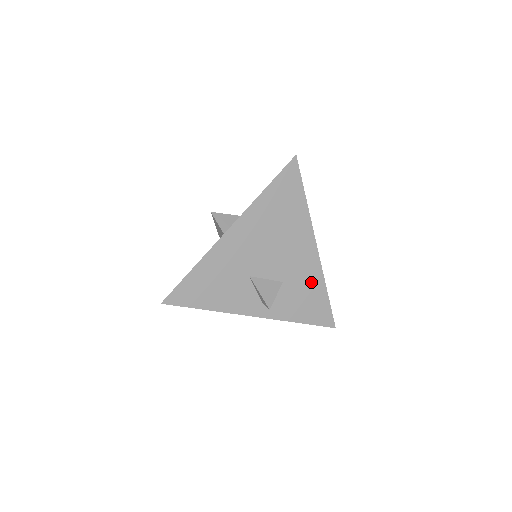
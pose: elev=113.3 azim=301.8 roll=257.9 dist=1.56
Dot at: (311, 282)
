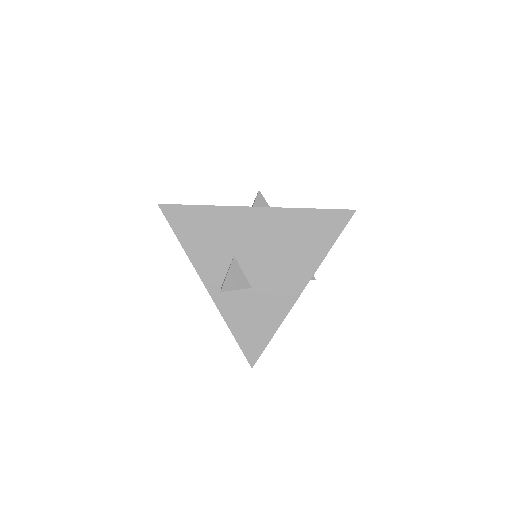
Dot at: (271, 312)
